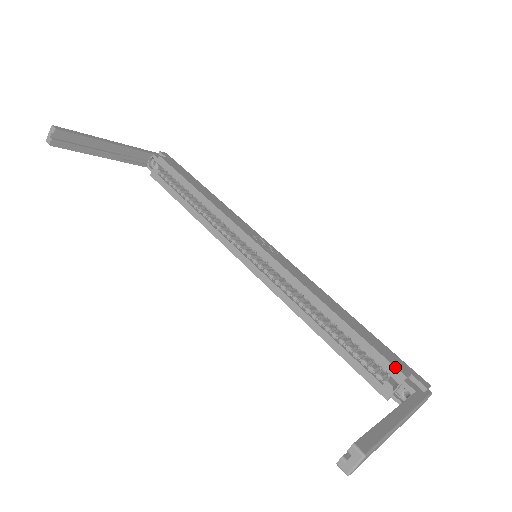
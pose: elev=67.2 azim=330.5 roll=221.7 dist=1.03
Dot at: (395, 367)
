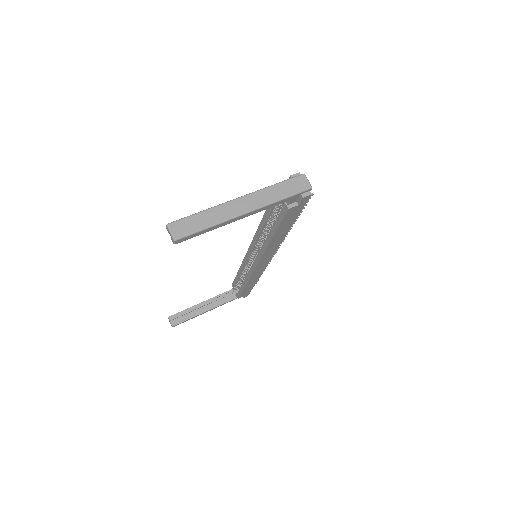
Dot at: occluded
